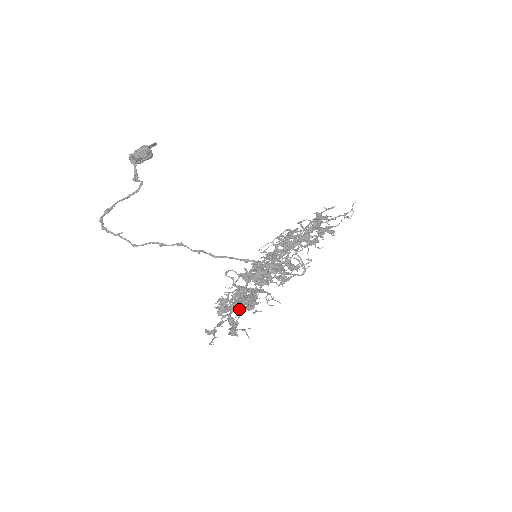
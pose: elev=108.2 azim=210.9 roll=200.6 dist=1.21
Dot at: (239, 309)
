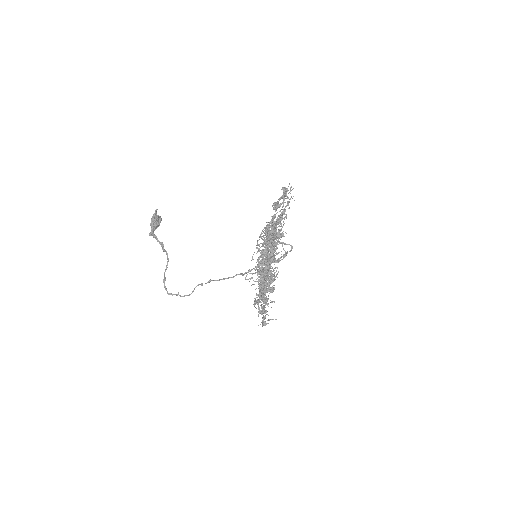
Dot at: occluded
